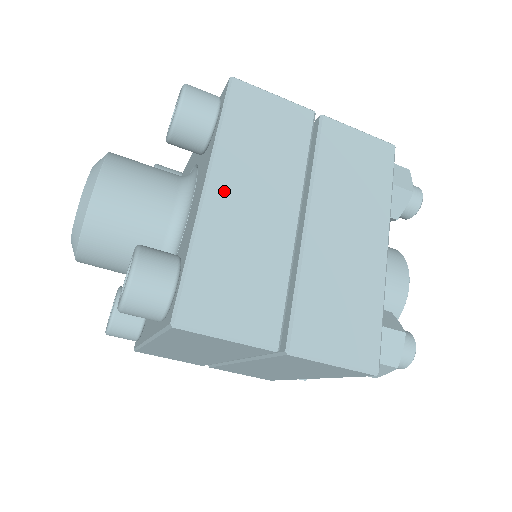
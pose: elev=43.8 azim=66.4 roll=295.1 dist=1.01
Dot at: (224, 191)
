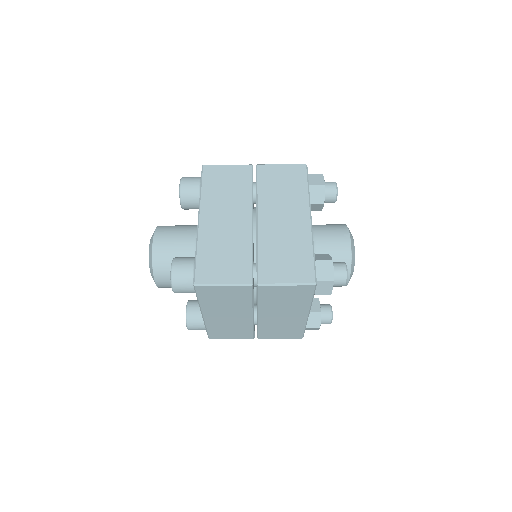
Dot at: (208, 219)
